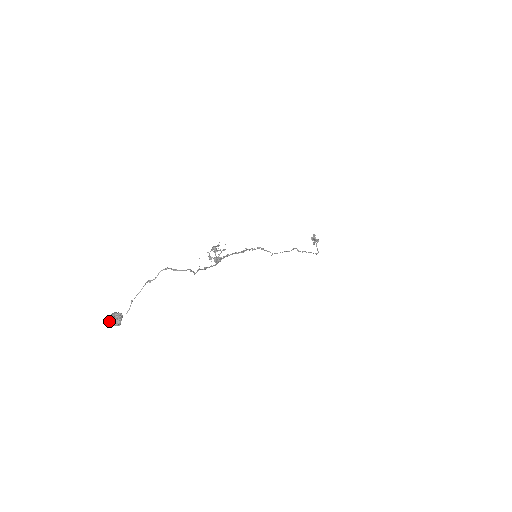
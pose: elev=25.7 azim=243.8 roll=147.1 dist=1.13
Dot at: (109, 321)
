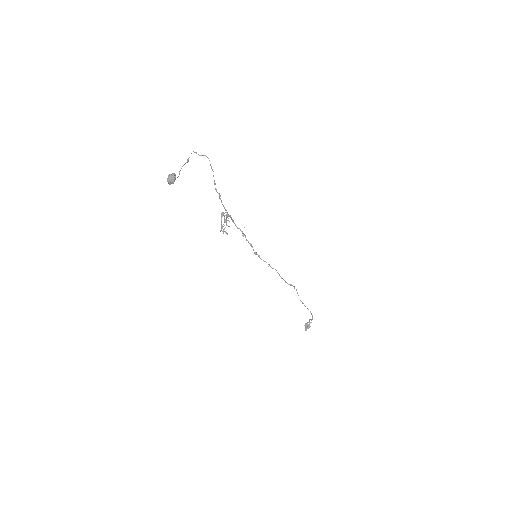
Dot at: (168, 176)
